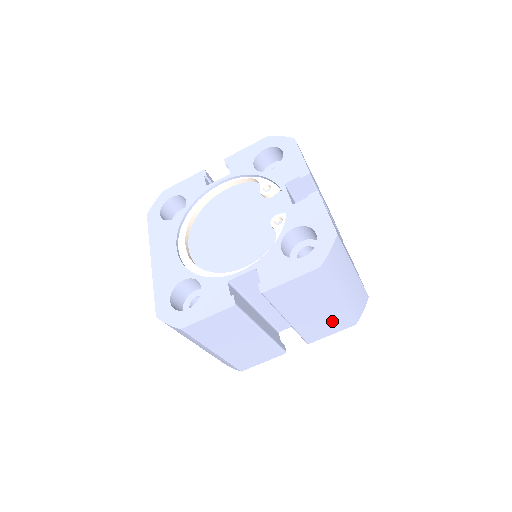
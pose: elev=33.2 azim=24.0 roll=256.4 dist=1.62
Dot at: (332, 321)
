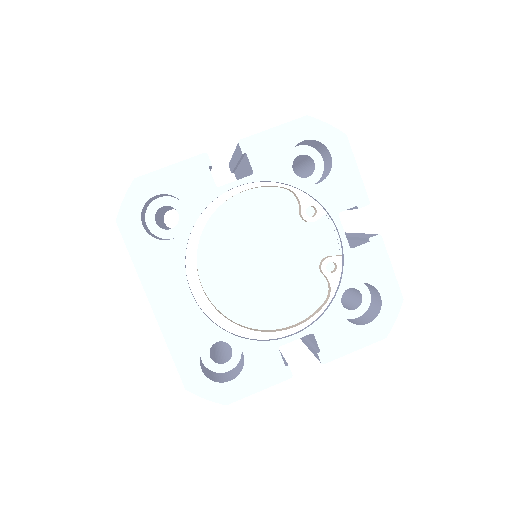
Dot at: occluded
